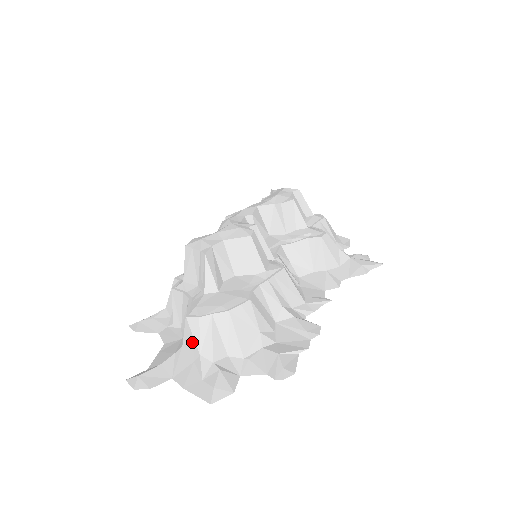
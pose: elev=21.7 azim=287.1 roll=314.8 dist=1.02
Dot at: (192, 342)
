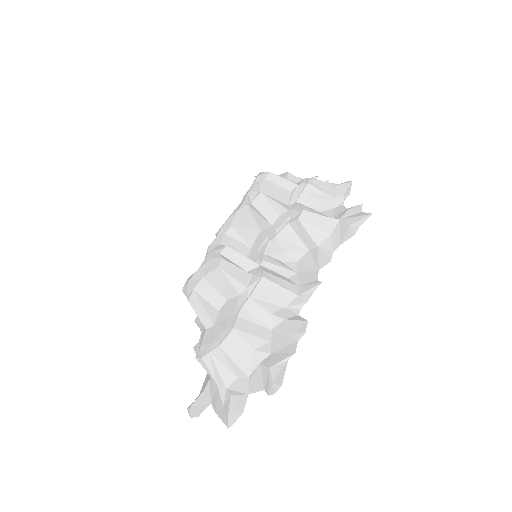
Dot at: (209, 374)
